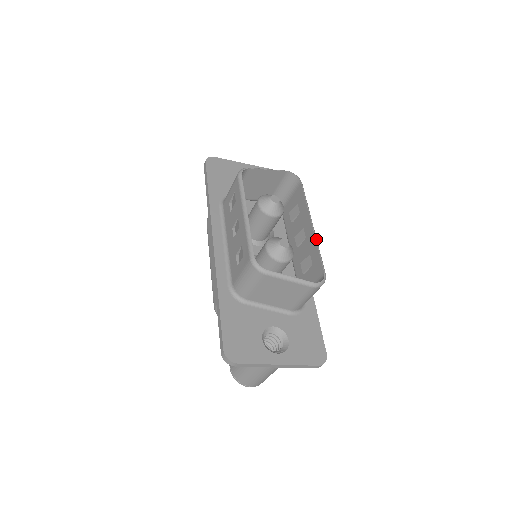
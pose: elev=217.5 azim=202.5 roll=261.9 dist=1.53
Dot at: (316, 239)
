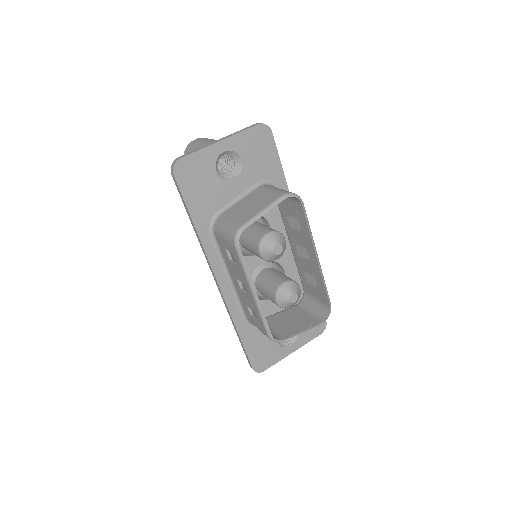
Dot at: (322, 274)
